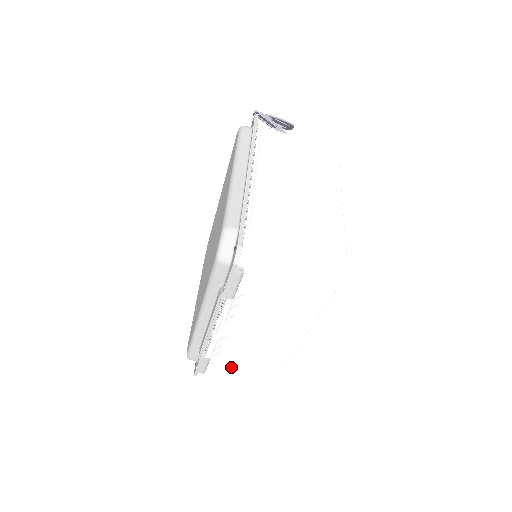
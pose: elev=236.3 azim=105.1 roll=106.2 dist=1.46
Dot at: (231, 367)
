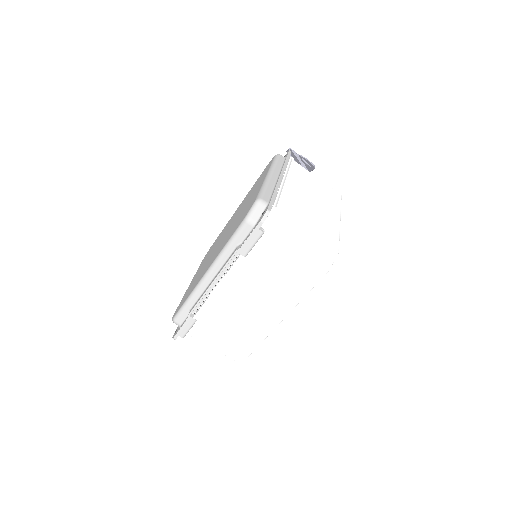
Dot at: (207, 340)
